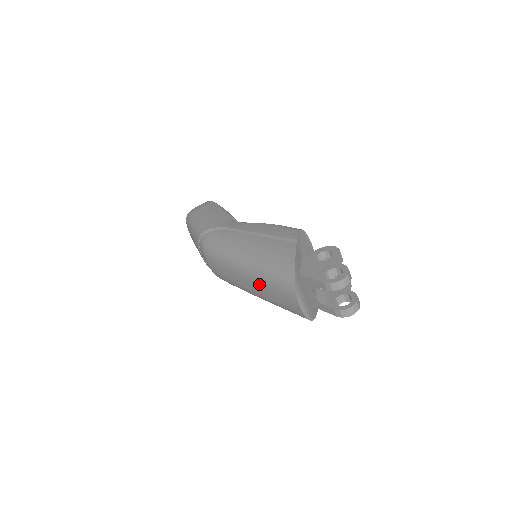
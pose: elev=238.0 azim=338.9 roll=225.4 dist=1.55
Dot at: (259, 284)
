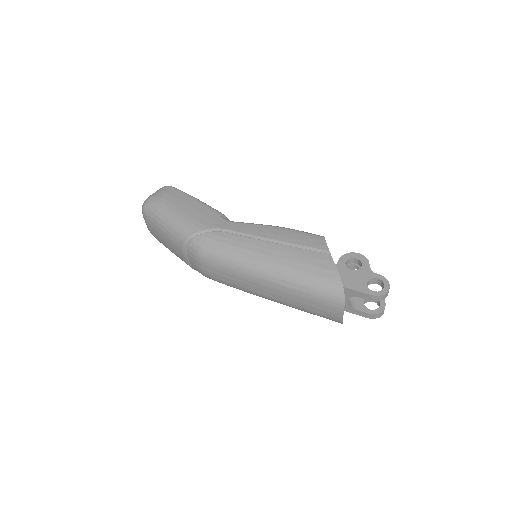
Dot at: (289, 294)
